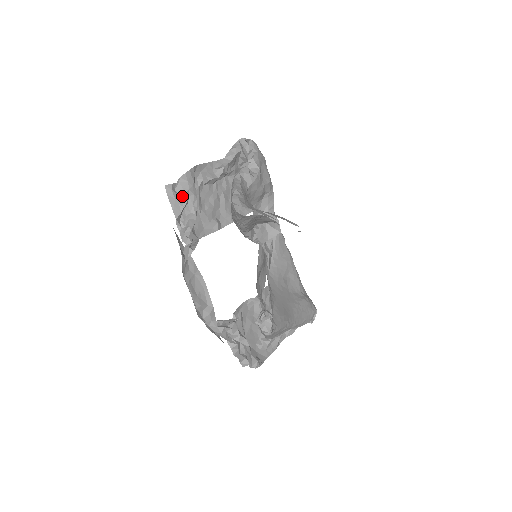
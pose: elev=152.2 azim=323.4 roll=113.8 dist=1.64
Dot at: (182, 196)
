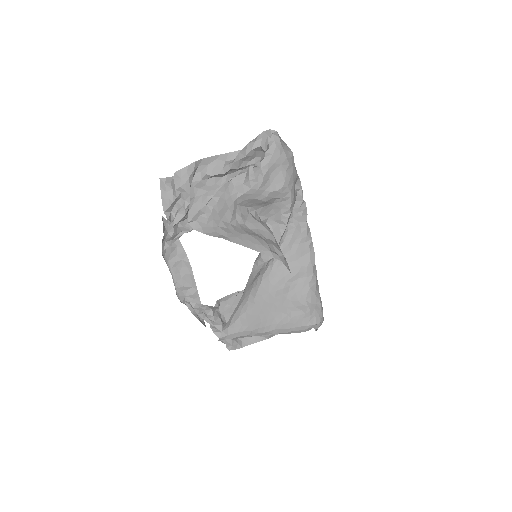
Dot at: (174, 191)
